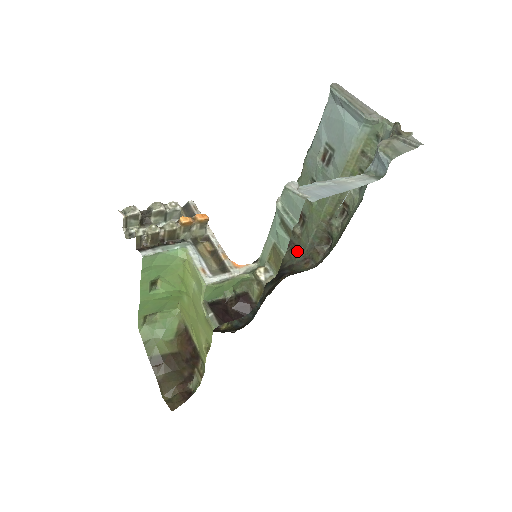
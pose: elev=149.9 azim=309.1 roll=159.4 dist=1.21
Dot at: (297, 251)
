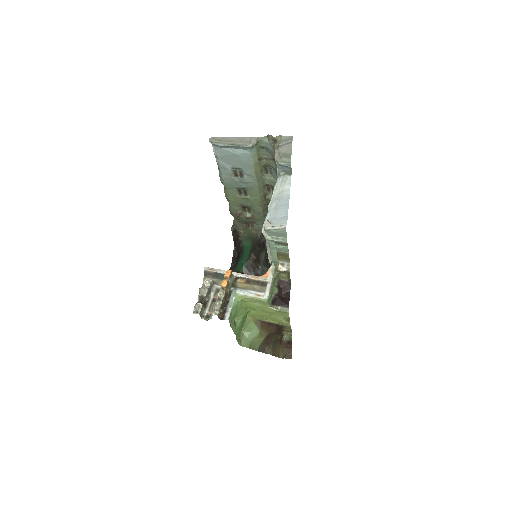
Dot at: (257, 224)
